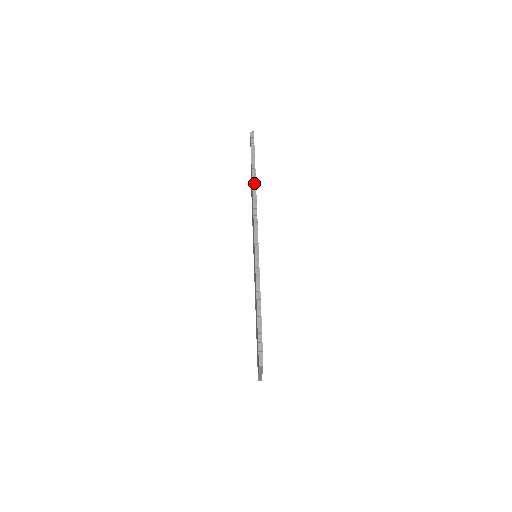
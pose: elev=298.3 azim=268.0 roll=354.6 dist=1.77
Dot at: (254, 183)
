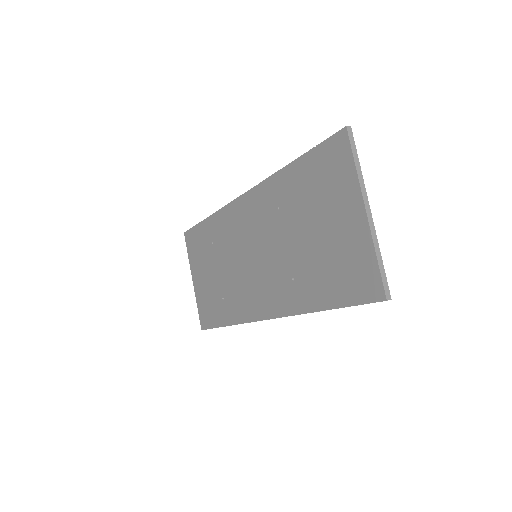
Dot at: (212, 215)
